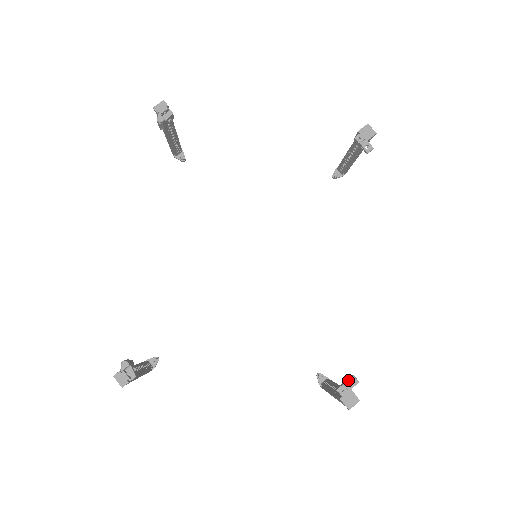
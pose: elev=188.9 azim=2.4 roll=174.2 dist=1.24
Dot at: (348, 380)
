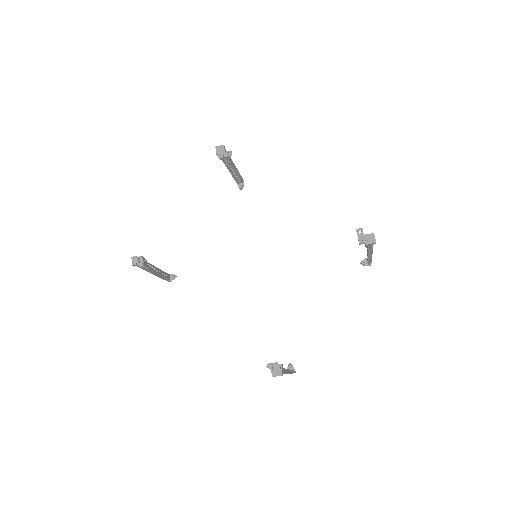
Dot at: (357, 234)
